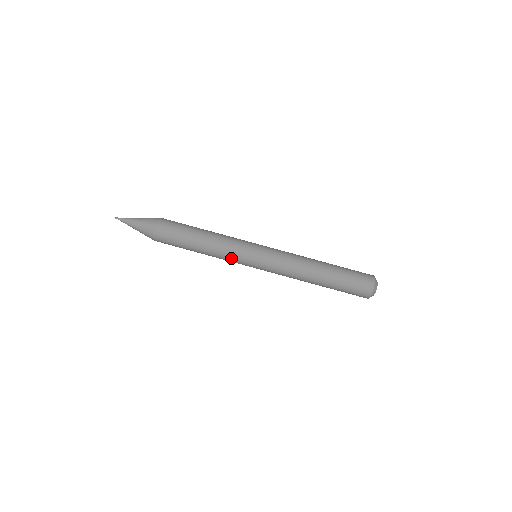
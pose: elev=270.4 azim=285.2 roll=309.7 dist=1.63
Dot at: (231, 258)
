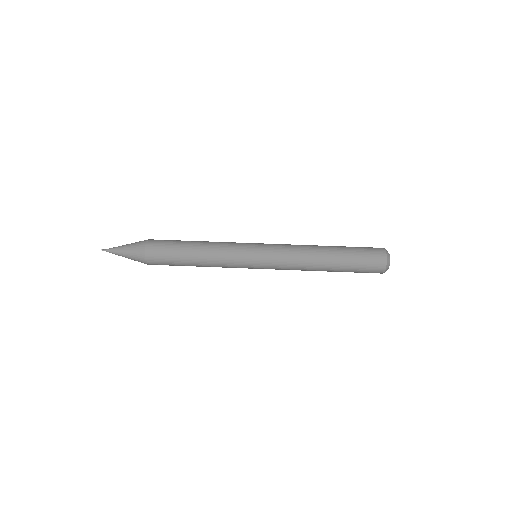
Dot at: (231, 249)
